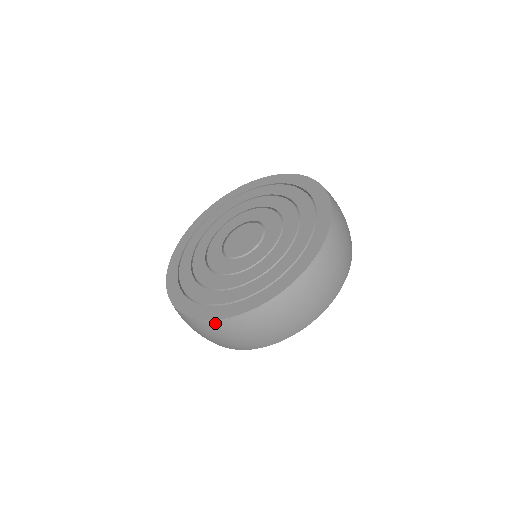
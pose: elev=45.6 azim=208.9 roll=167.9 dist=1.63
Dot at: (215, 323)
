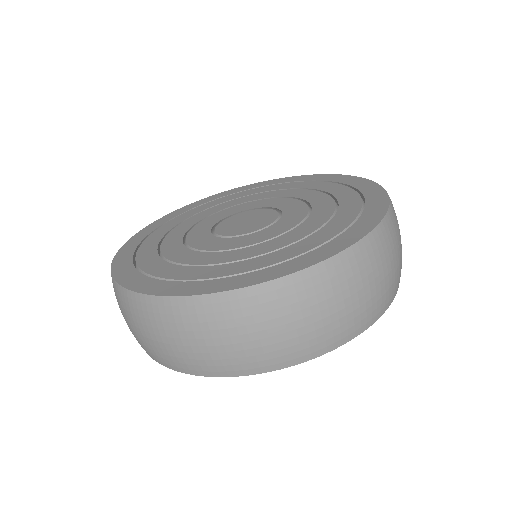
Dot at: (165, 303)
